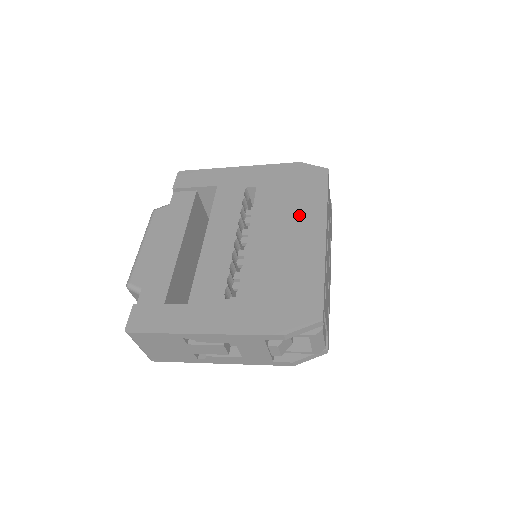
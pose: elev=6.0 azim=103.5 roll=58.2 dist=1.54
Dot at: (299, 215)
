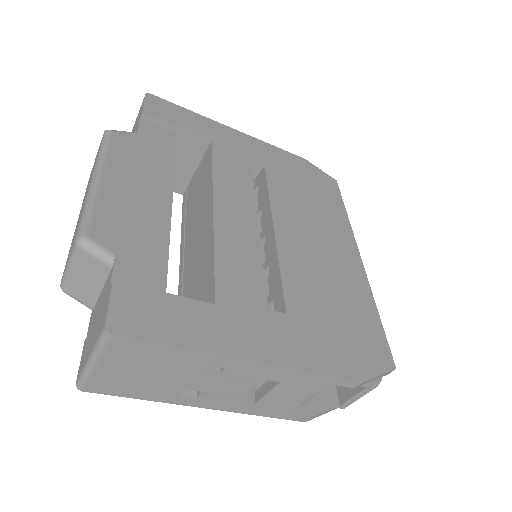
Dot at: (325, 222)
